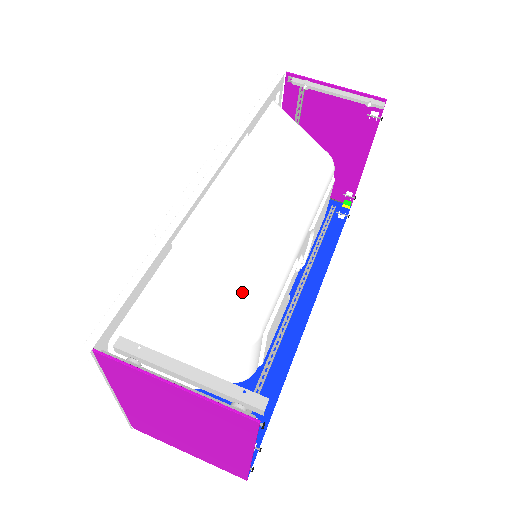
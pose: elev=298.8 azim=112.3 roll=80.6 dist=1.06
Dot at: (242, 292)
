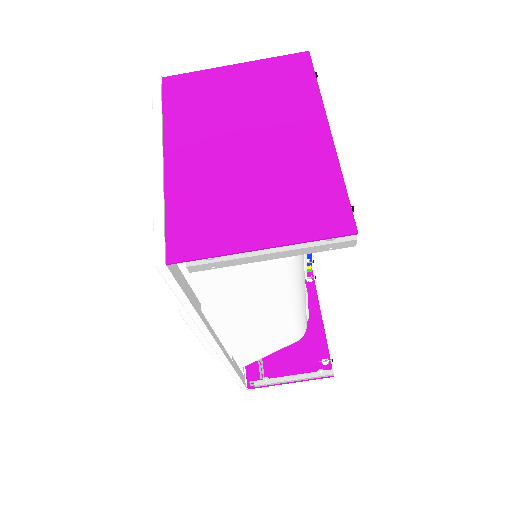
Dot at: (288, 340)
